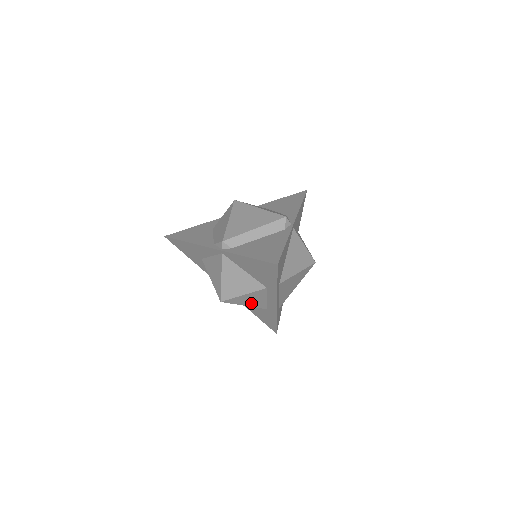
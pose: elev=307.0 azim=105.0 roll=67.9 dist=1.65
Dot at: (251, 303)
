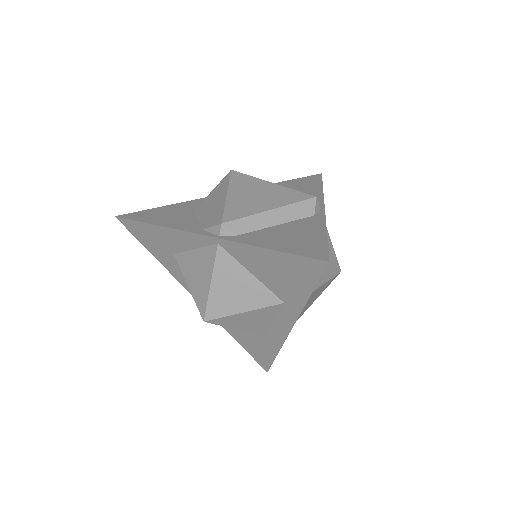
Dot at: (248, 326)
